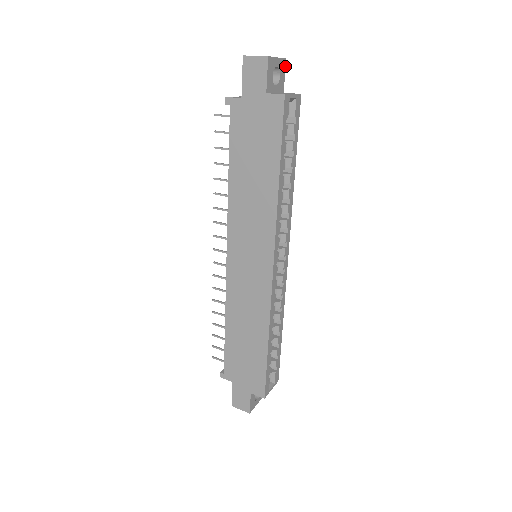
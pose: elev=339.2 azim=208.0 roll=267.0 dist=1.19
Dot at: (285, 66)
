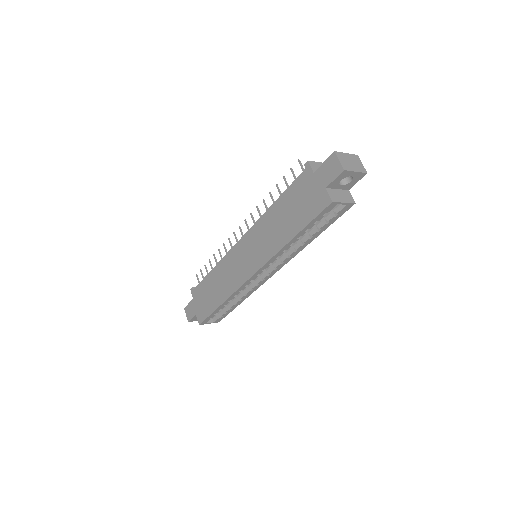
Dot at: occluded
